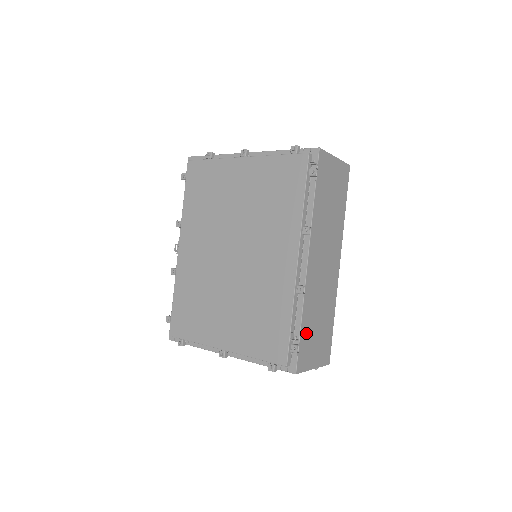
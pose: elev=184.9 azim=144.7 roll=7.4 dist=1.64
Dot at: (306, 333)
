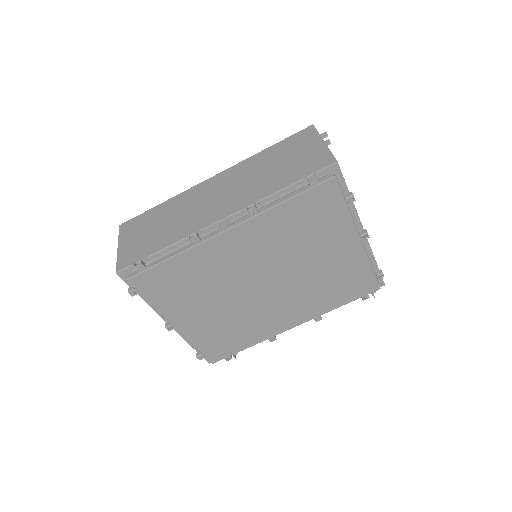
Dot at: occluded
